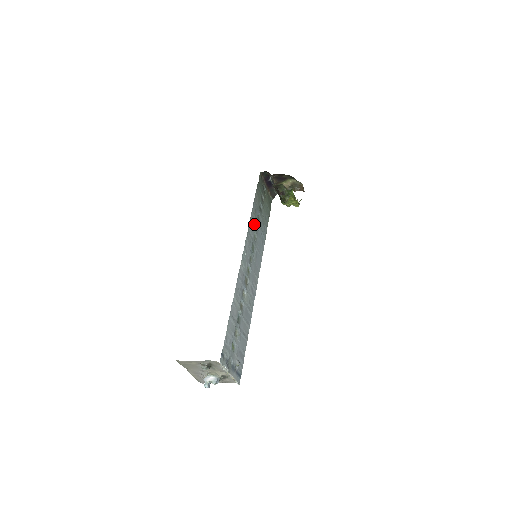
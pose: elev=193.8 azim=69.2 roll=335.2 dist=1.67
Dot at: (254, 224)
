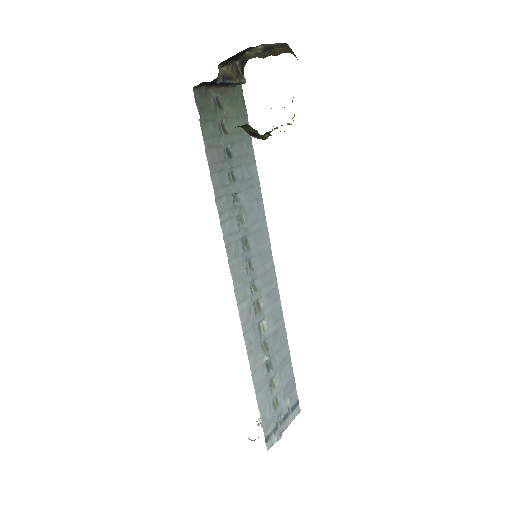
Dot at: (230, 207)
